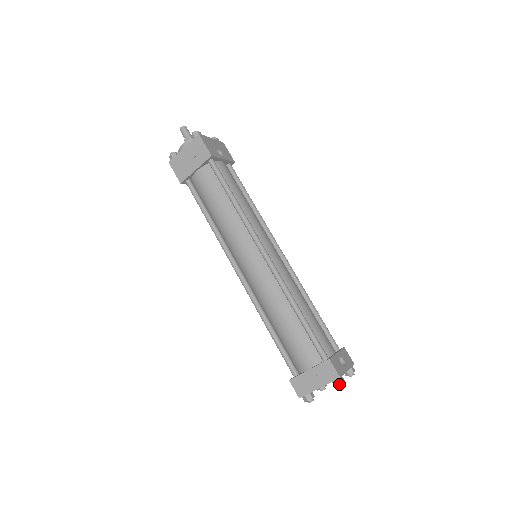
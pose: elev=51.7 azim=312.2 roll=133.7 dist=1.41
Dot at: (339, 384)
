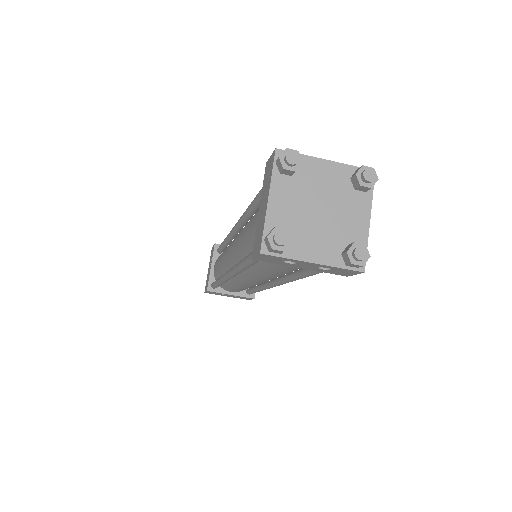
Dot at: (280, 155)
